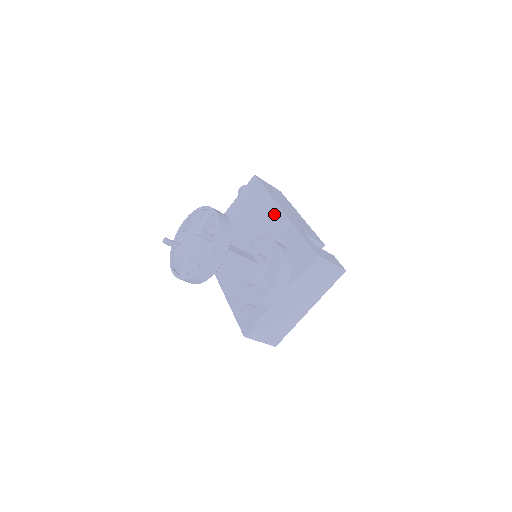
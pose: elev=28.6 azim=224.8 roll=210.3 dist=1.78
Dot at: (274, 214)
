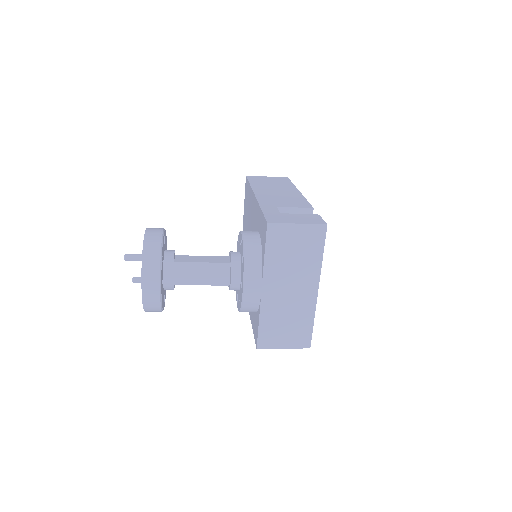
Dot at: (253, 204)
